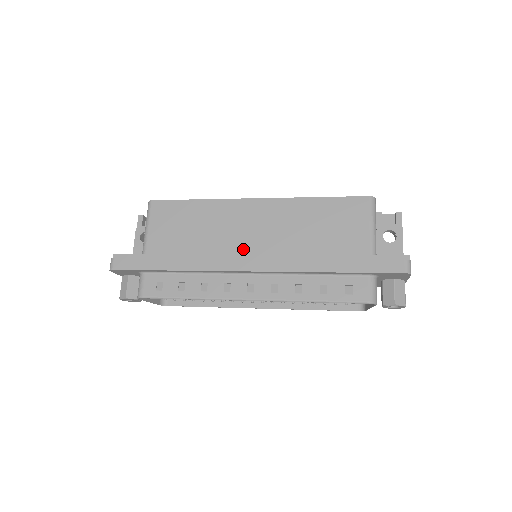
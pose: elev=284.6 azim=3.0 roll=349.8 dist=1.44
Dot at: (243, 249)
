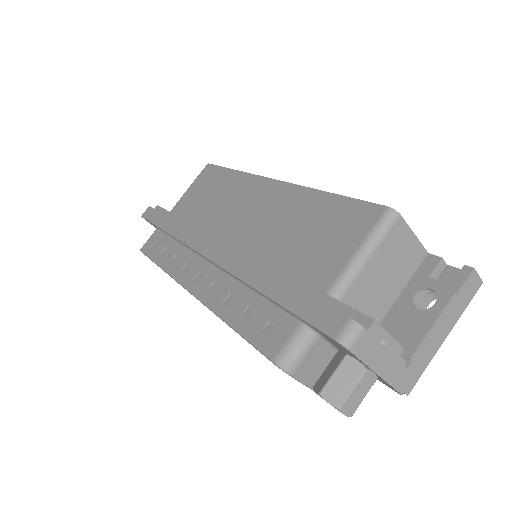
Dot at: (224, 232)
